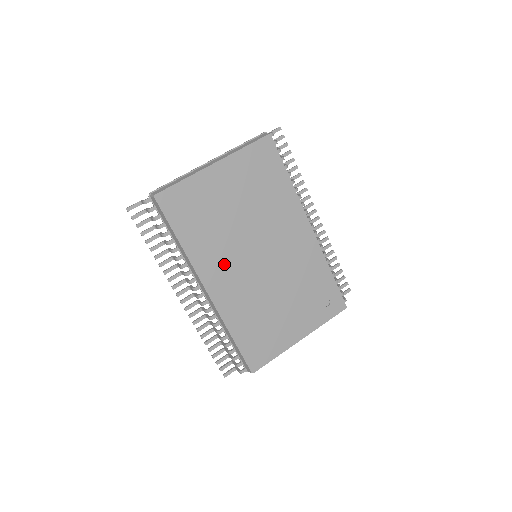
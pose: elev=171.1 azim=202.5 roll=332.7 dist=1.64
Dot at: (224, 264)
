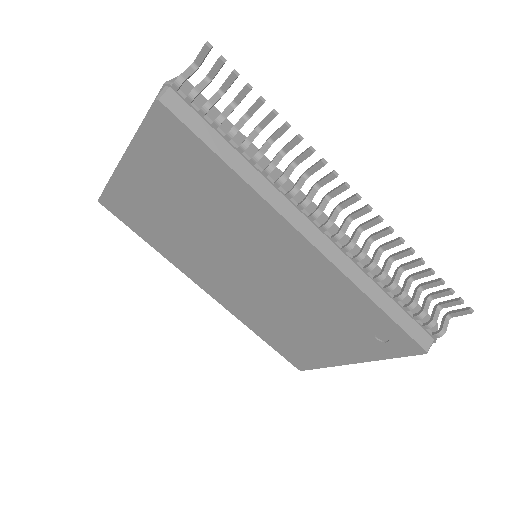
Dot at: (207, 270)
